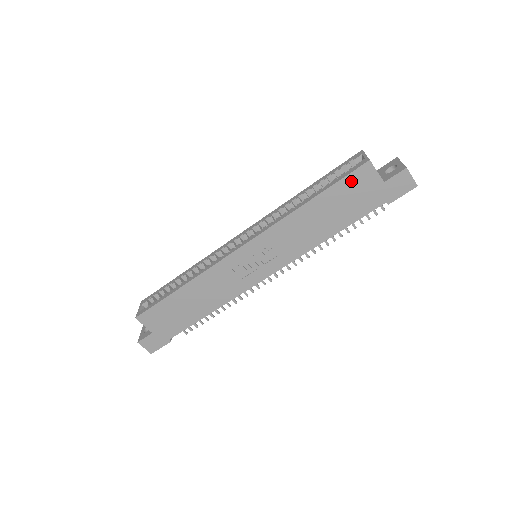
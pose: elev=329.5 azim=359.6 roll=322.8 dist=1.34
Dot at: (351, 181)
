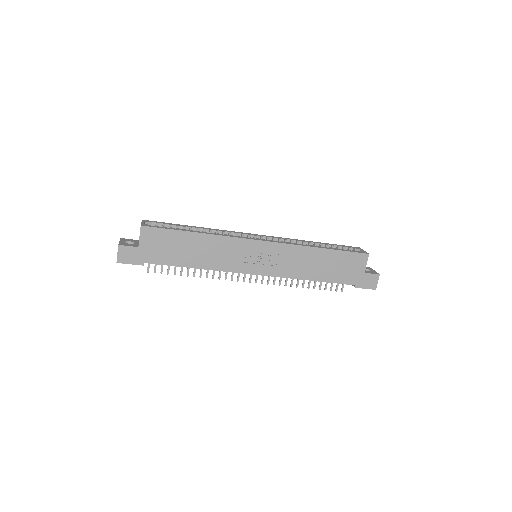
Dot at: (351, 257)
